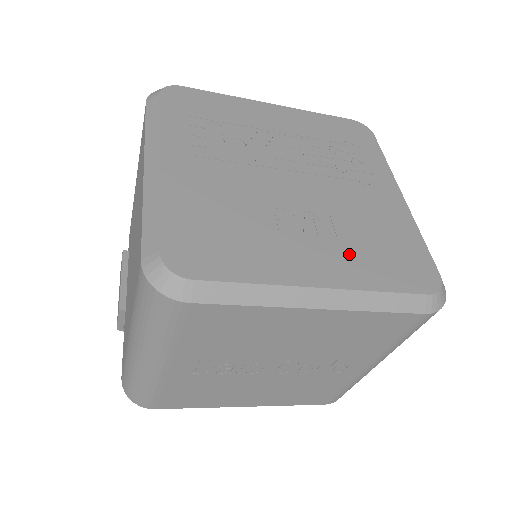
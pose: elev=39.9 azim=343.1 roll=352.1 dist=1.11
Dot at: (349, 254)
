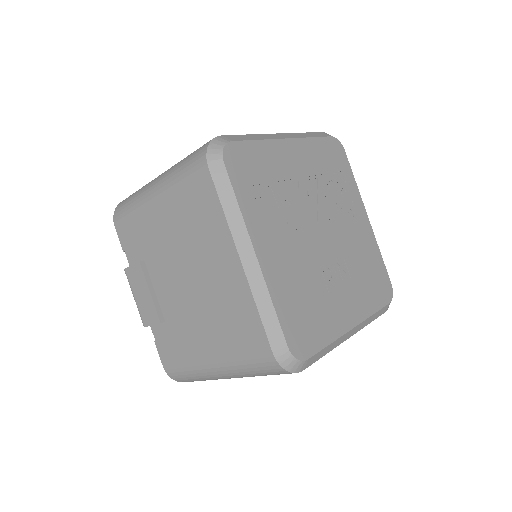
Dot at: (358, 291)
